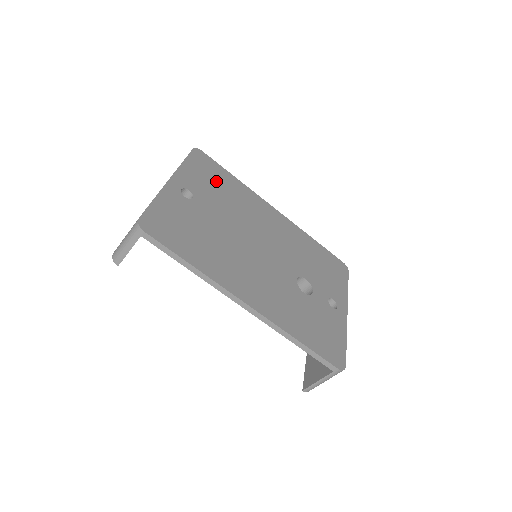
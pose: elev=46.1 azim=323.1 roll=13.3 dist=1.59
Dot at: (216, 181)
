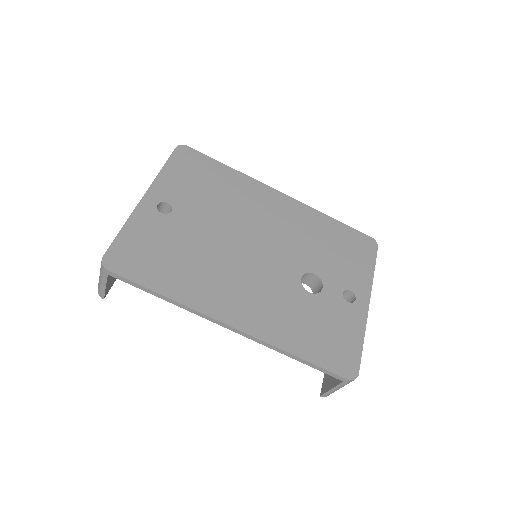
Dot at: (203, 180)
